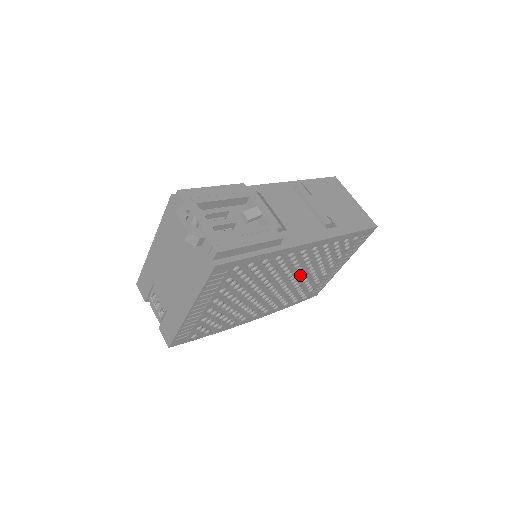
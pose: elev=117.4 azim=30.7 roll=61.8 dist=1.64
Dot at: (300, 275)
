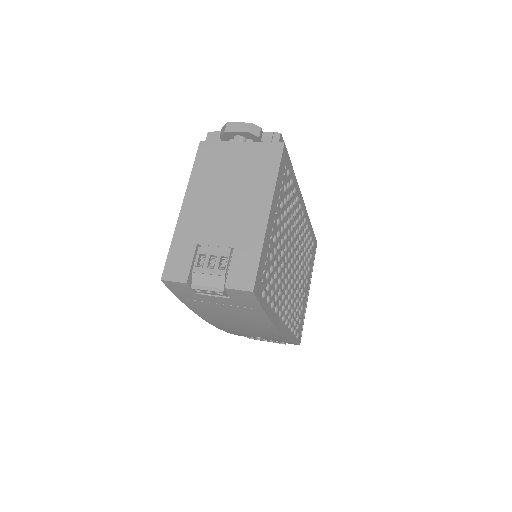
Dot at: (299, 265)
